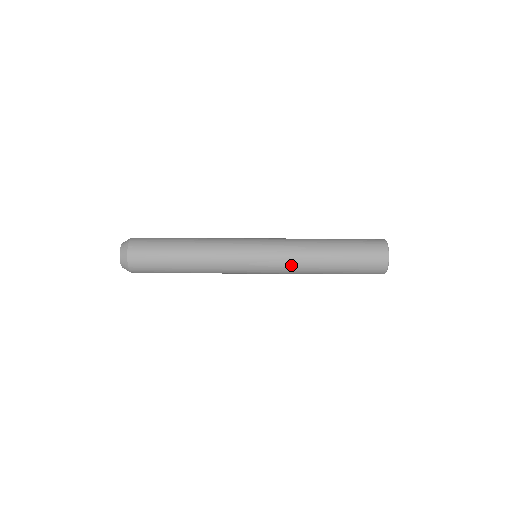
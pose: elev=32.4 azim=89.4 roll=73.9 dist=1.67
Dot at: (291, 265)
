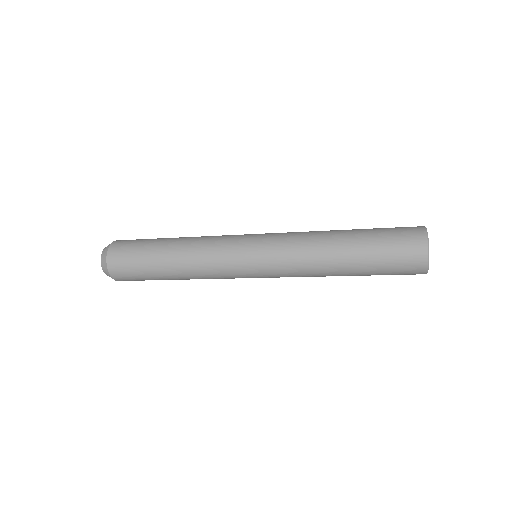
Dot at: (295, 264)
